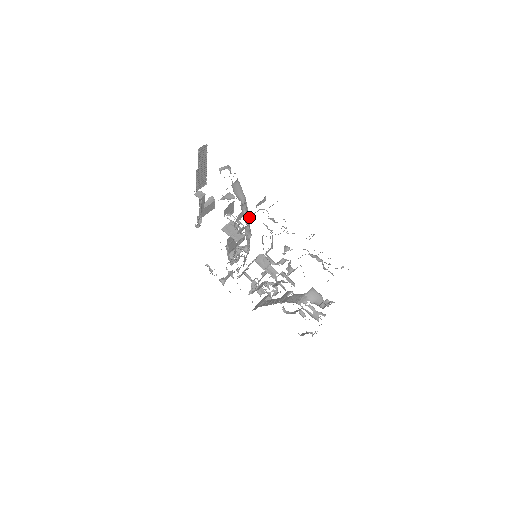
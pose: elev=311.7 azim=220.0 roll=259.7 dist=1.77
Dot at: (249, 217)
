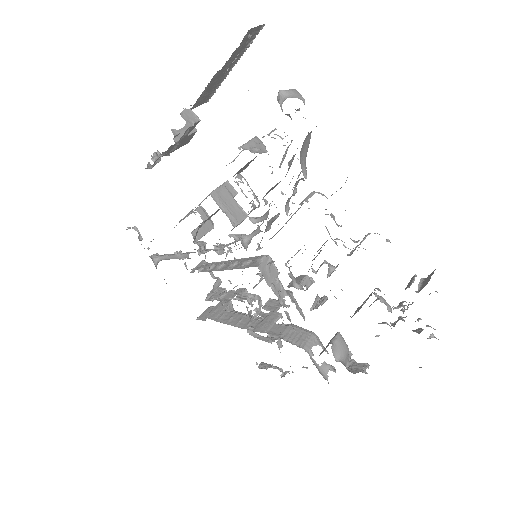
Dot at: (299, 204)
